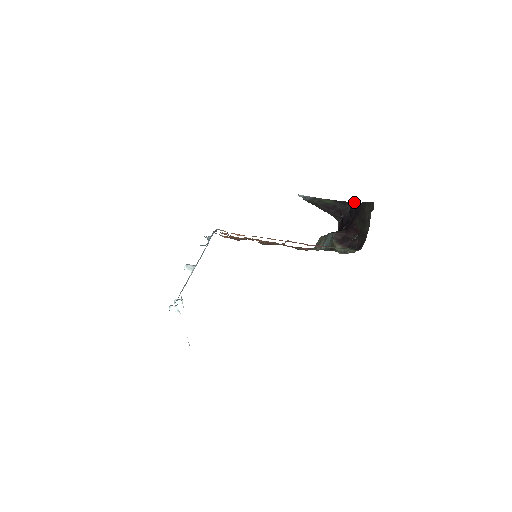
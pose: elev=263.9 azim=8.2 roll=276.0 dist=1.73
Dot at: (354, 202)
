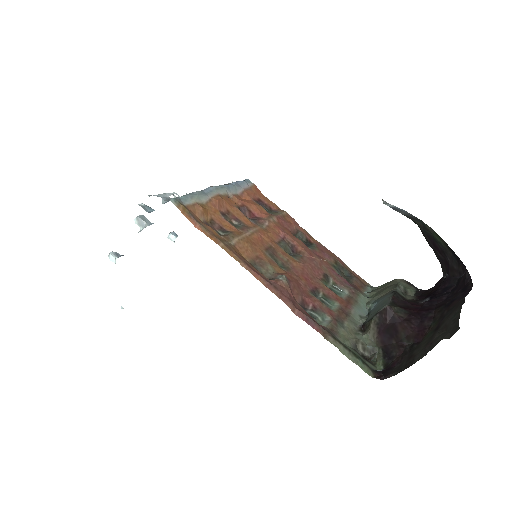
Dot at: occluded
